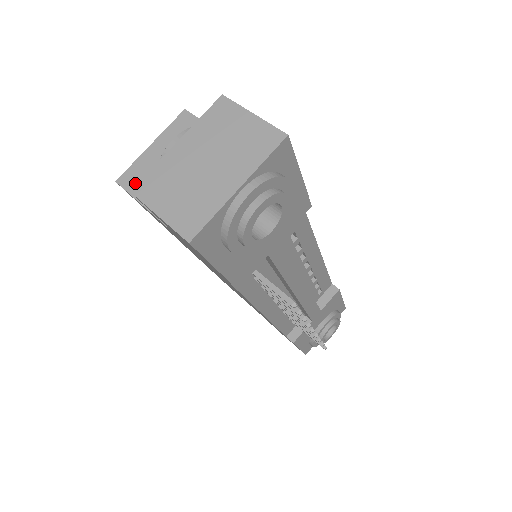
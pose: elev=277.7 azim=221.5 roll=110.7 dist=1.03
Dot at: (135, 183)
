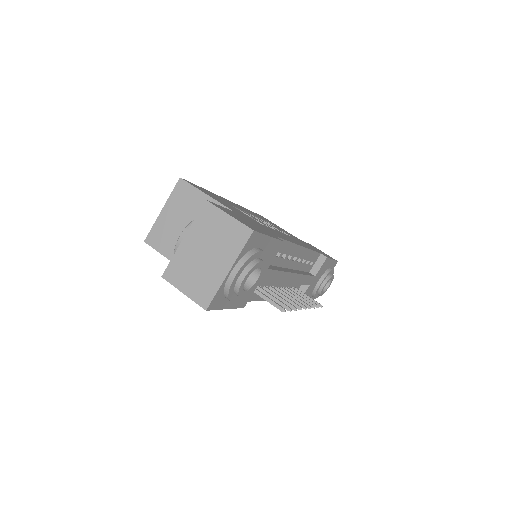
Dot at: (158, 242)
